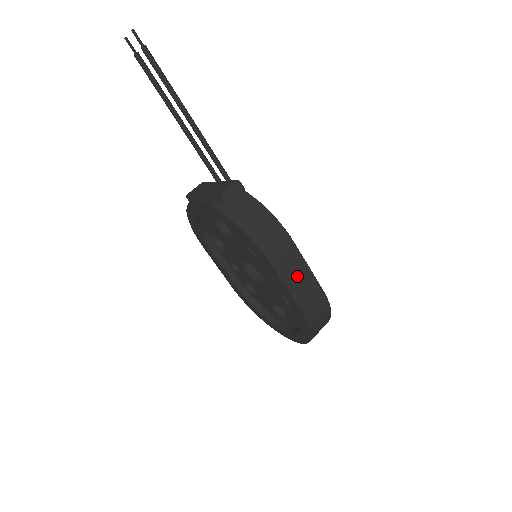
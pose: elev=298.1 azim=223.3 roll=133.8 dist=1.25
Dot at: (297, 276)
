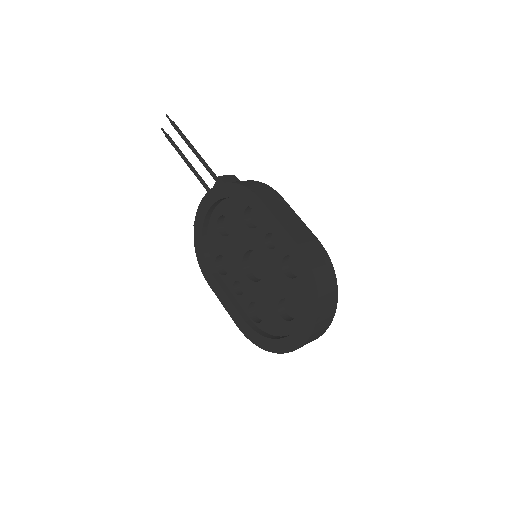
Dot at: (289, 219)
